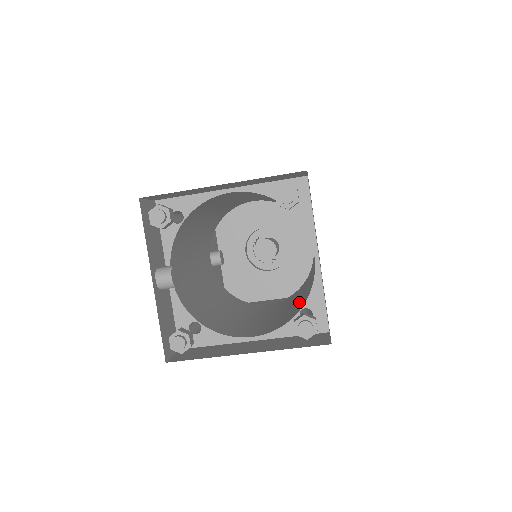
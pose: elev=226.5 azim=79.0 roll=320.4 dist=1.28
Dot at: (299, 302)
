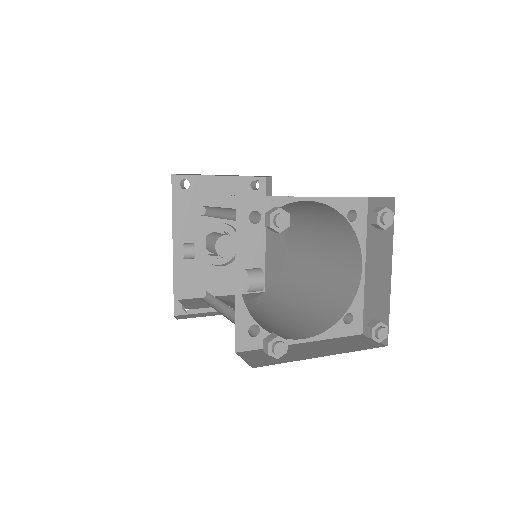
Dot at: (317, 305)
